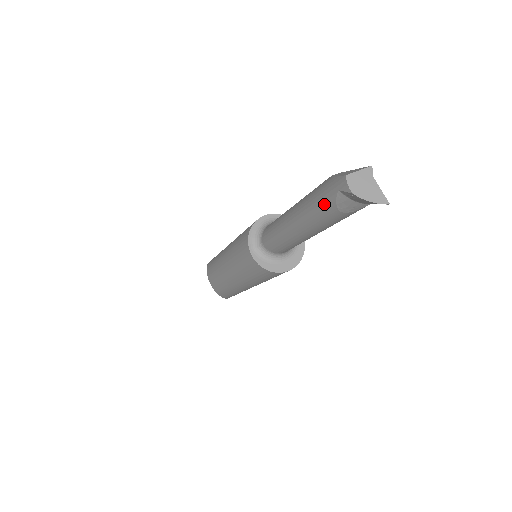
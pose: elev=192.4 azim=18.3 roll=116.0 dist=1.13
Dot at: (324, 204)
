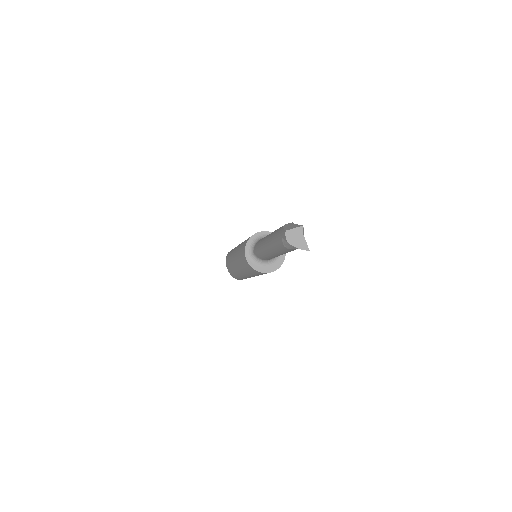
Dot at: (278, 242)
